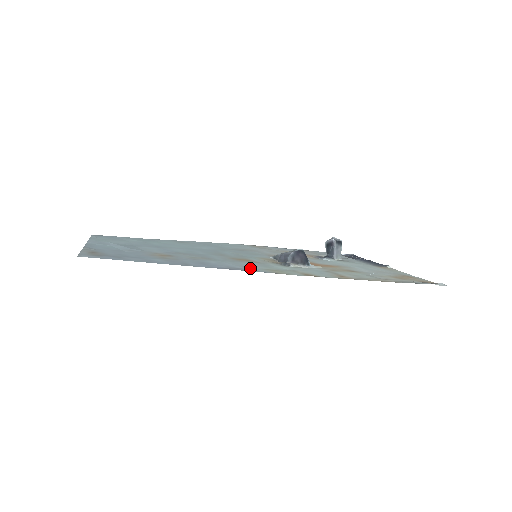
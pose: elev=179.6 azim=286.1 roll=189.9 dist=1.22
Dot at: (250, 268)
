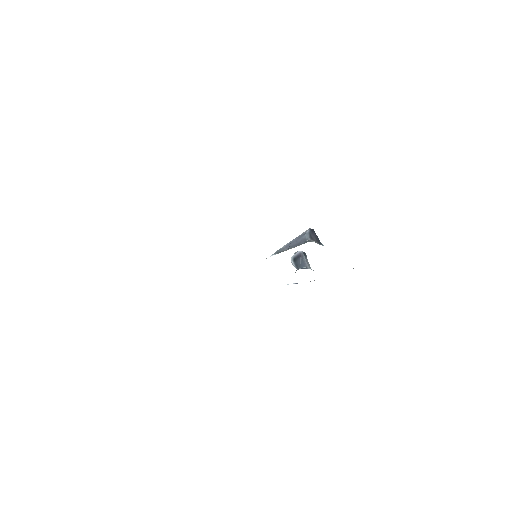
Dot at: occluded
